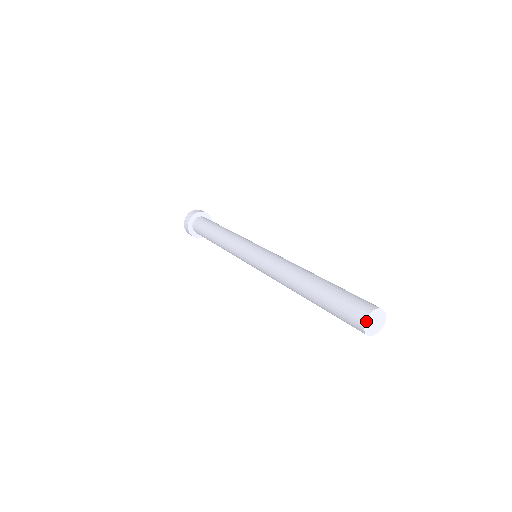
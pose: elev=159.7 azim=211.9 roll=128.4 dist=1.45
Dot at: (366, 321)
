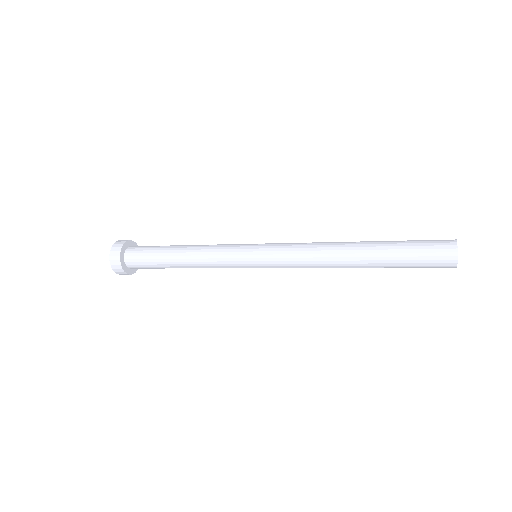
Dot at: (457, 253)
